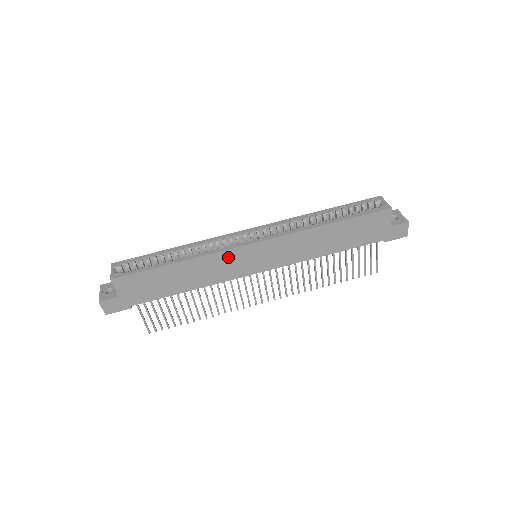
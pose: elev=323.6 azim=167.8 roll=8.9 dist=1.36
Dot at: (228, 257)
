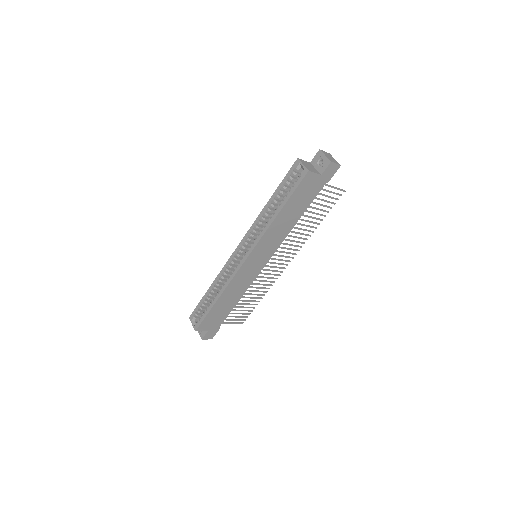
Dot at: (240, 276)
